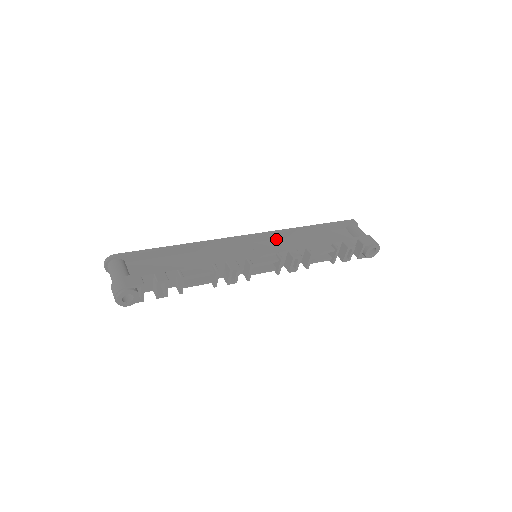
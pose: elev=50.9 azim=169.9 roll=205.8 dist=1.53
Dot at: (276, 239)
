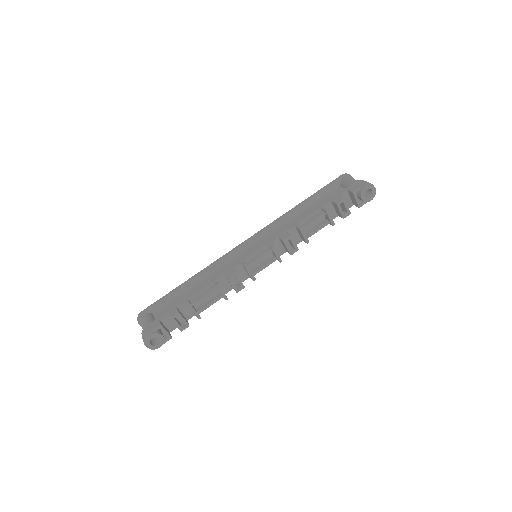
Dot at: (273, 232)
